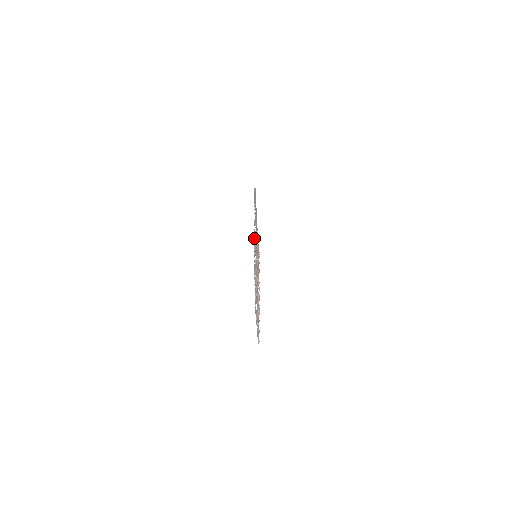
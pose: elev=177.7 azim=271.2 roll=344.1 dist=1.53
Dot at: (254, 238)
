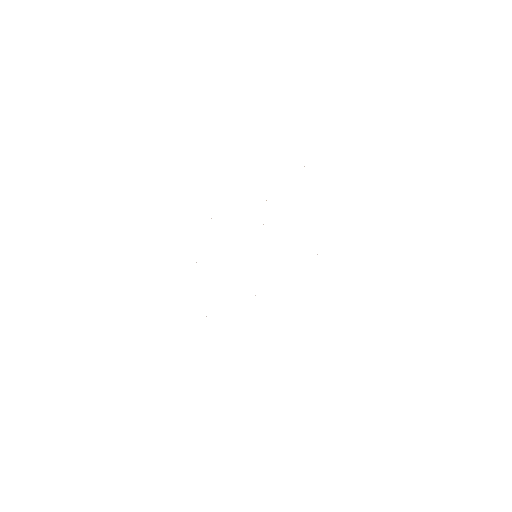
Dot at: occluded
